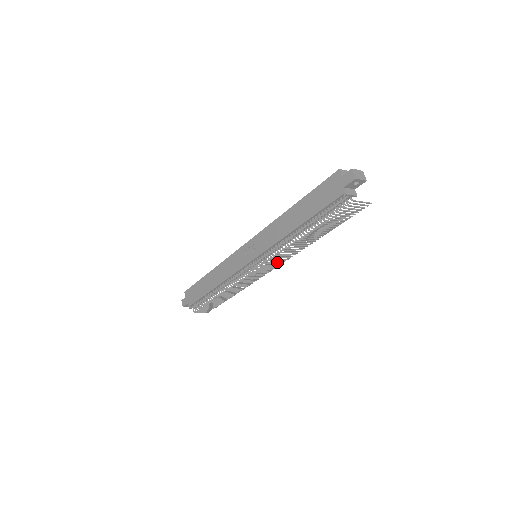
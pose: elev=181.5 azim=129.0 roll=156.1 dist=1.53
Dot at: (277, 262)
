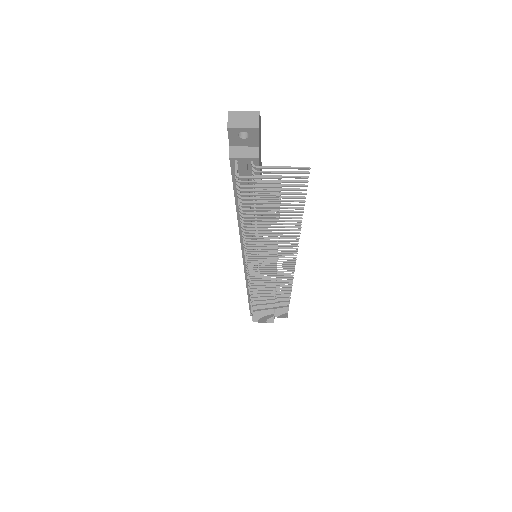
Dot at: (265, 266)
